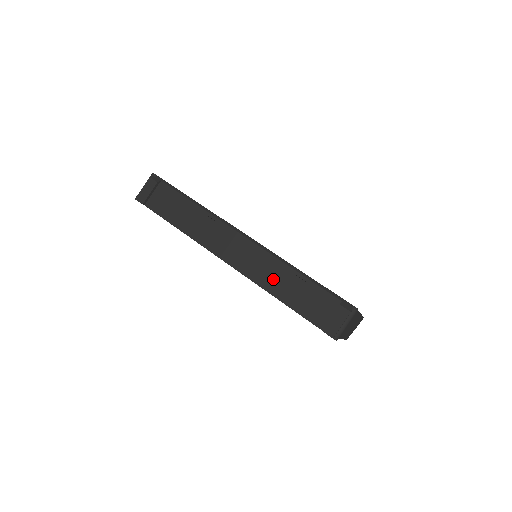
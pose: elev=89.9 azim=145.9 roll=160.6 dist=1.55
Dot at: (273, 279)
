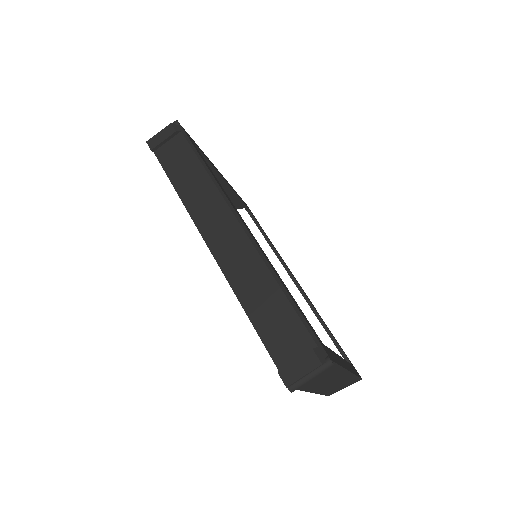
Dot at: (250, 286)
